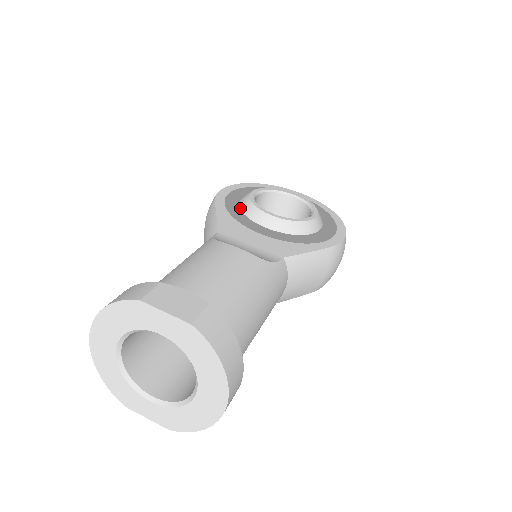
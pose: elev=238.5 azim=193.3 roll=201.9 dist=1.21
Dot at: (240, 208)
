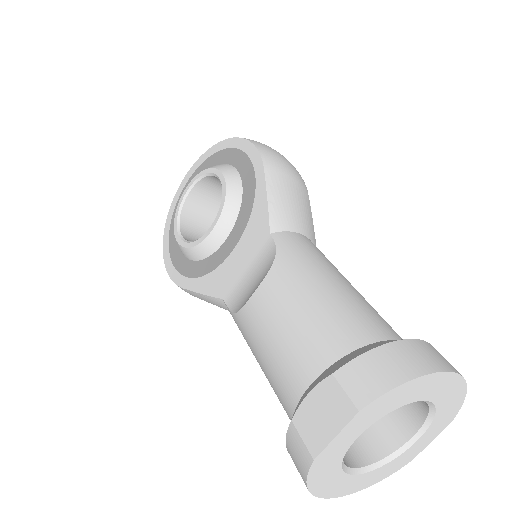
Dot at: (195, 261)
